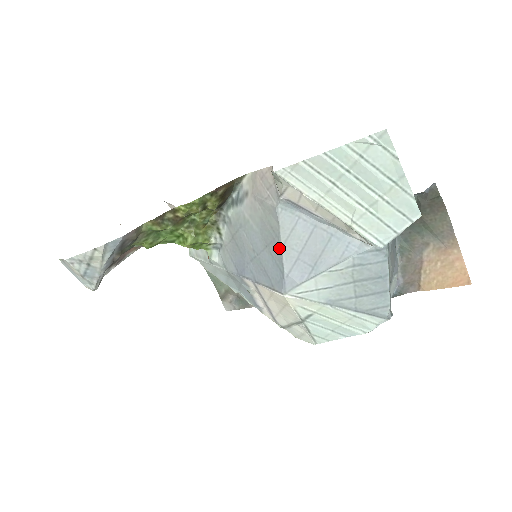
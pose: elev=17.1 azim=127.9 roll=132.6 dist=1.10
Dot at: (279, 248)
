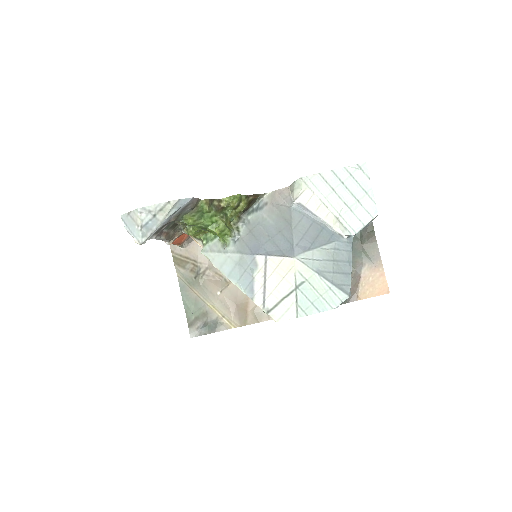
Dot at: (291, 230)
